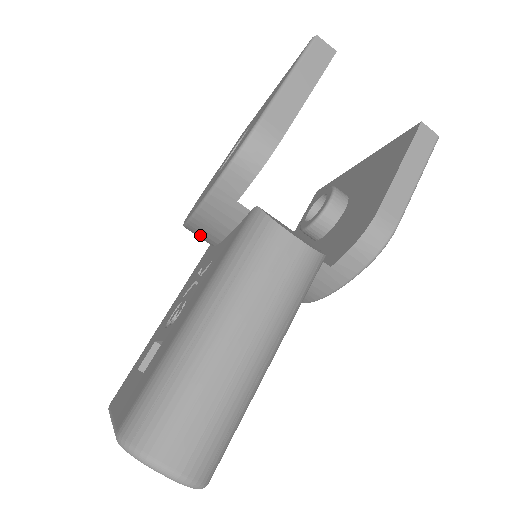
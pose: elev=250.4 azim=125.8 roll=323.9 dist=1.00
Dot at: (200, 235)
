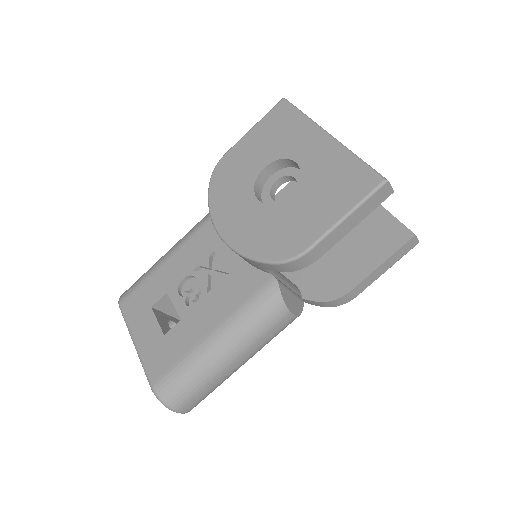
Dot at: occluded
